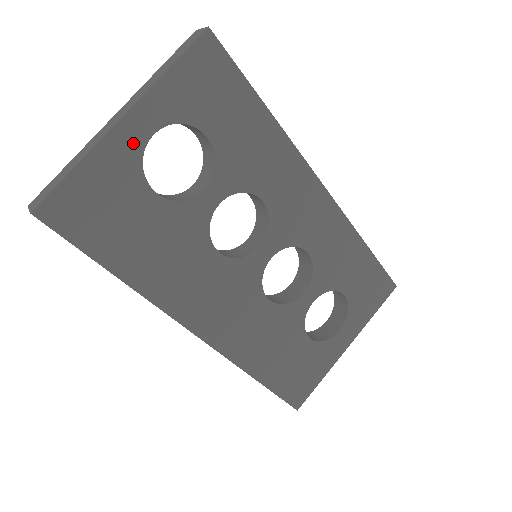
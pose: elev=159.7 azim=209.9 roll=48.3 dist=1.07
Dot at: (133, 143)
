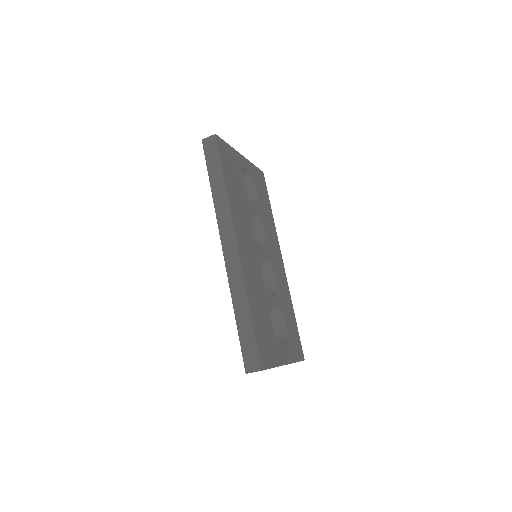
Dot at: (242, 163)
